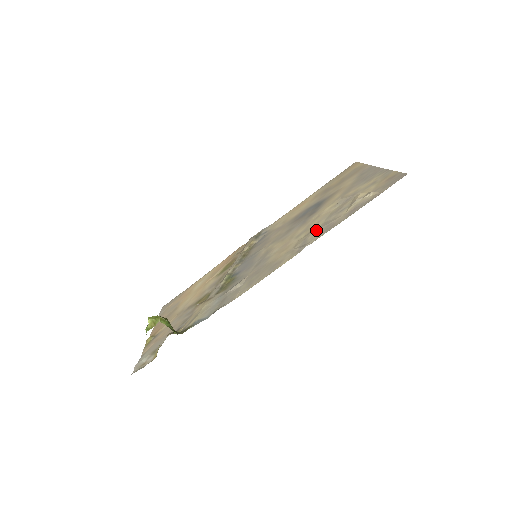
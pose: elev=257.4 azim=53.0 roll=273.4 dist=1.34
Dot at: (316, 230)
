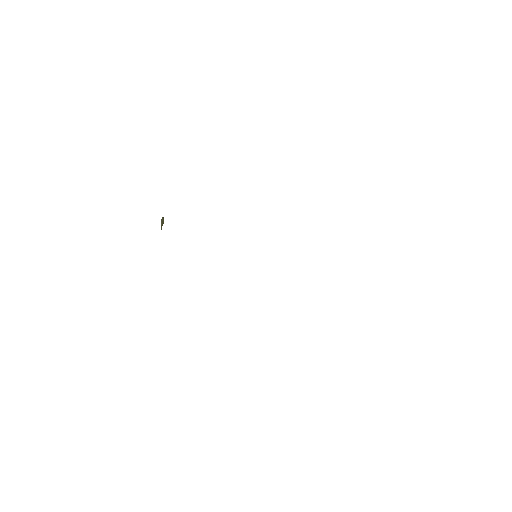
Dot at: occluded
